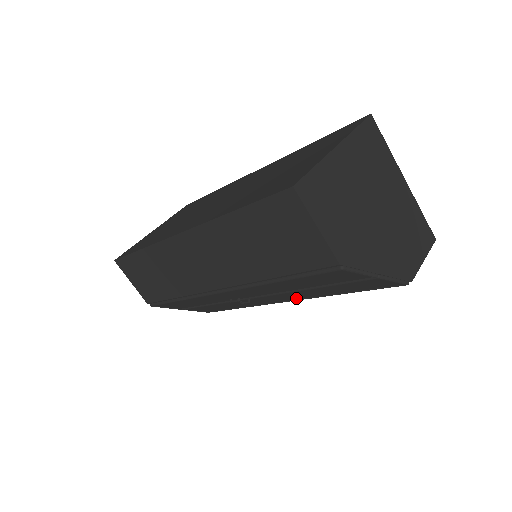
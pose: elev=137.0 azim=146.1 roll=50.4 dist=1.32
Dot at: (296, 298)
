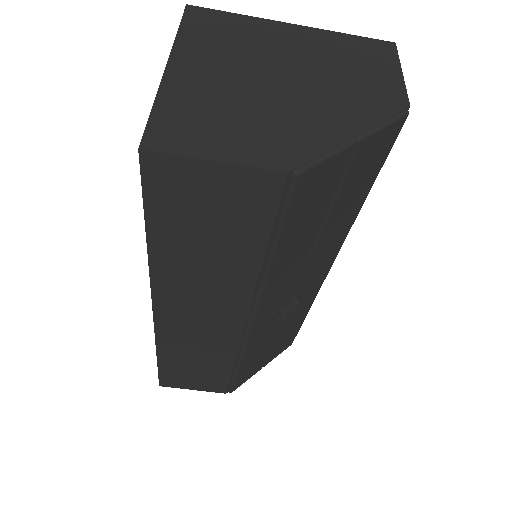
Dot at: (332, 254)
